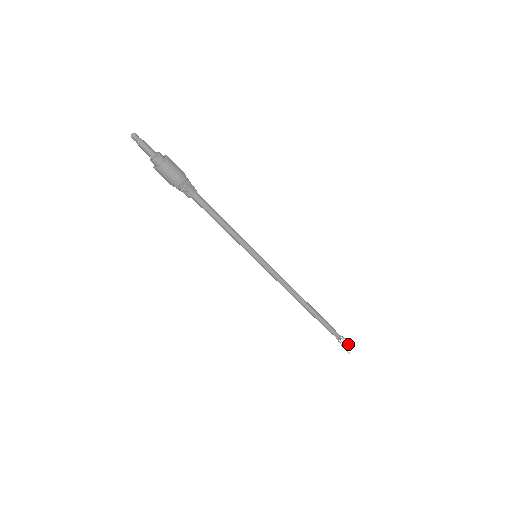
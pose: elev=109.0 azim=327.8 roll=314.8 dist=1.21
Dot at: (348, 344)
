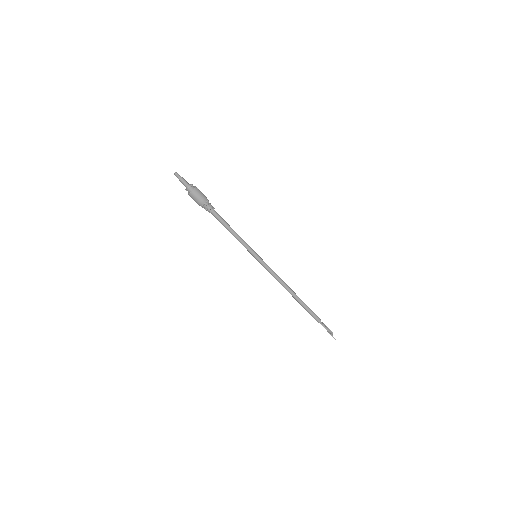
Dot at: (331, 332)
